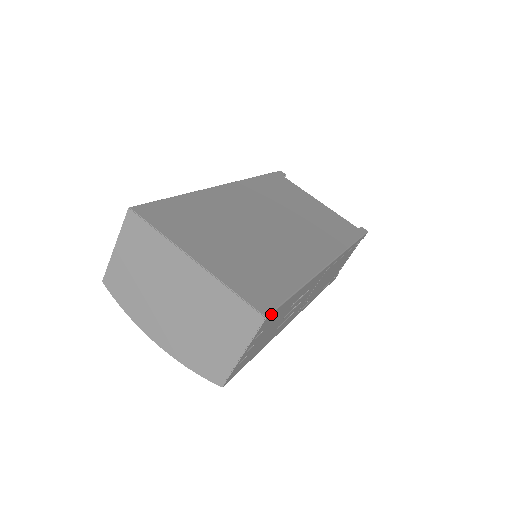
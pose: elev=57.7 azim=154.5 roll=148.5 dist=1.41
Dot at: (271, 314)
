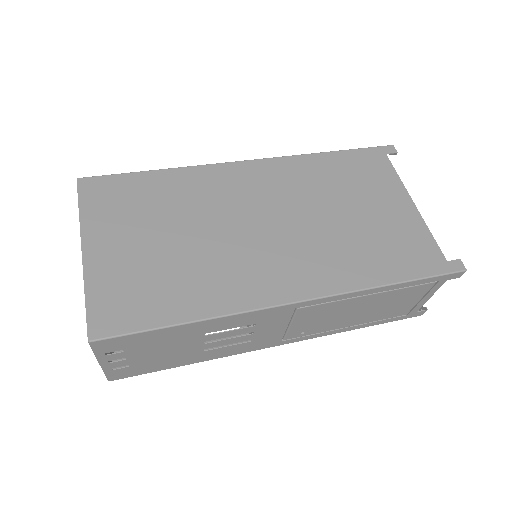
Dot at: (105, 340)
